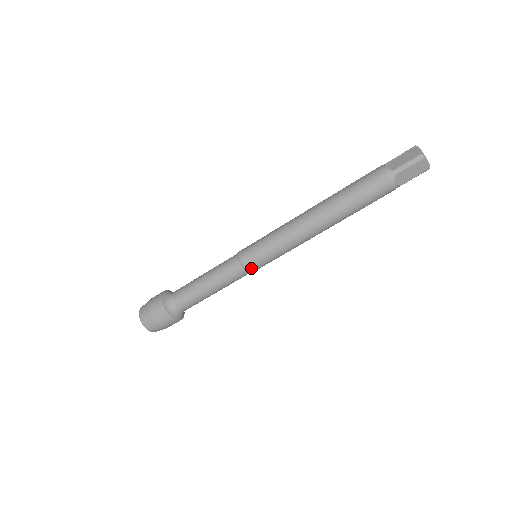
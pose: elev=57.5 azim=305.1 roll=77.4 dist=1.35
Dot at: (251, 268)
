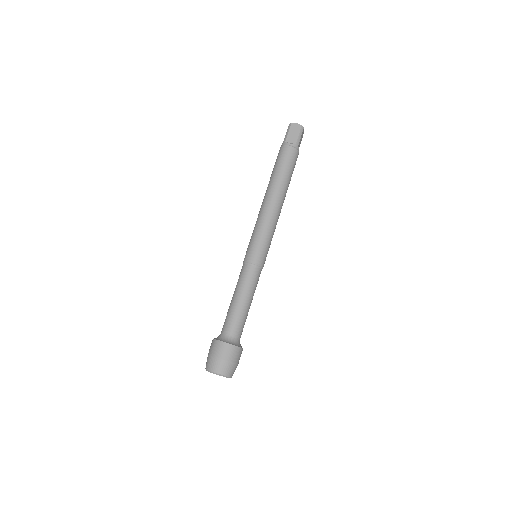
Dot at: (253, 259)
